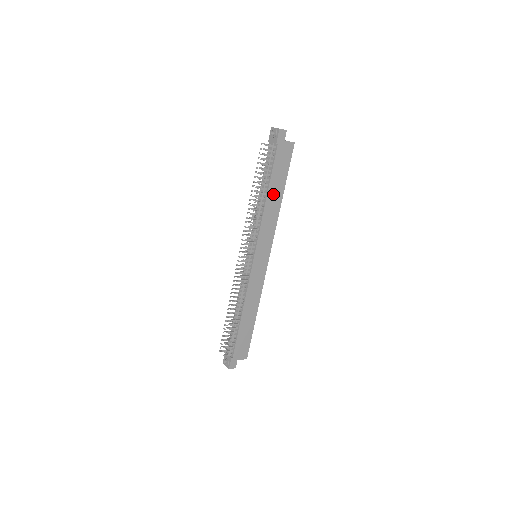
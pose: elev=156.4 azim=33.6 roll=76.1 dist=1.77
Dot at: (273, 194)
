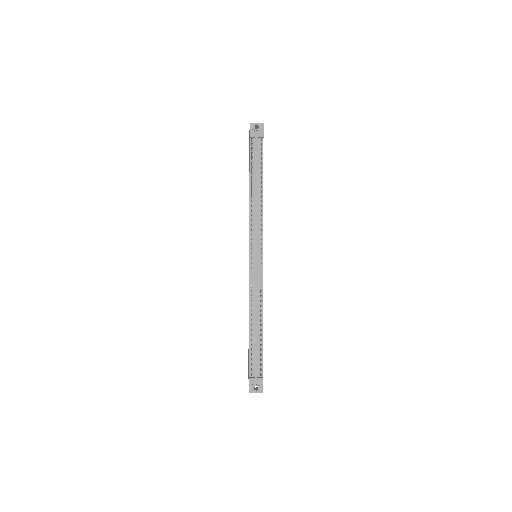
Dot at: occluded
